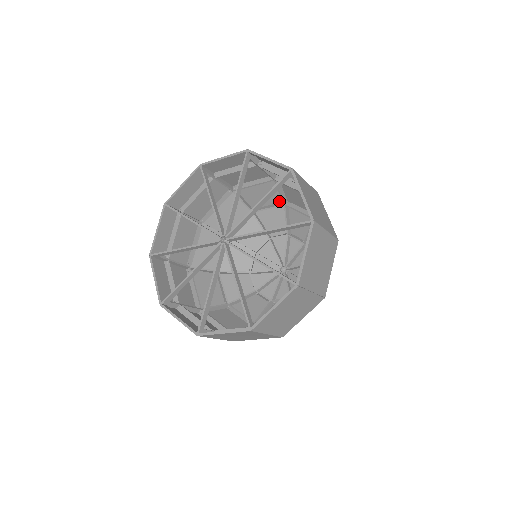
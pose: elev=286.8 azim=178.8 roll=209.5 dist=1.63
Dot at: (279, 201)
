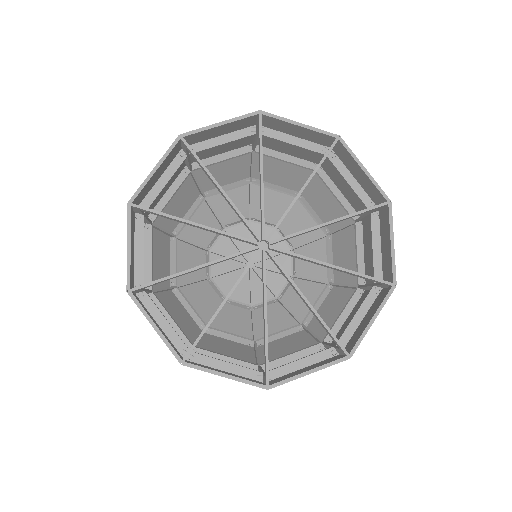
Dot at: (194, 200)
